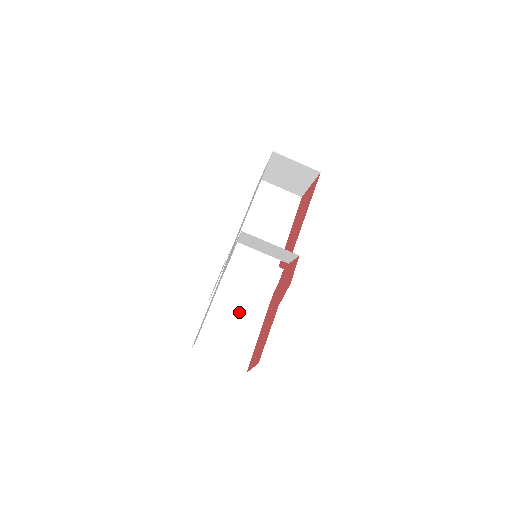
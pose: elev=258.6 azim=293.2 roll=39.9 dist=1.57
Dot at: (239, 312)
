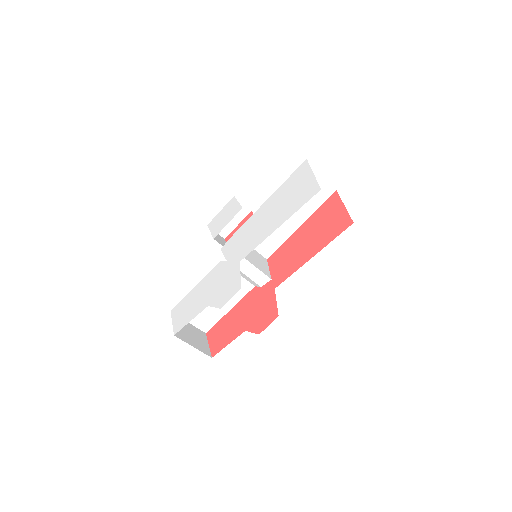
Dot at: occluded
